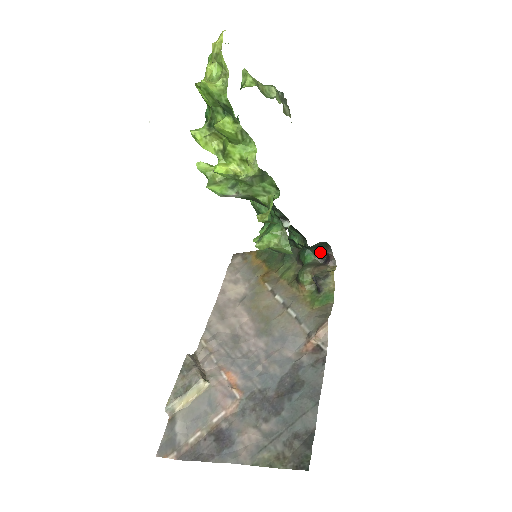
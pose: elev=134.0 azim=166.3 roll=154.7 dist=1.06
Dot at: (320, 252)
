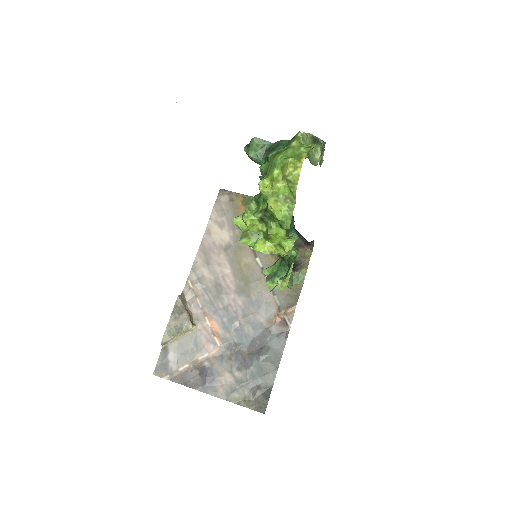
Dot at: (303, 237)
